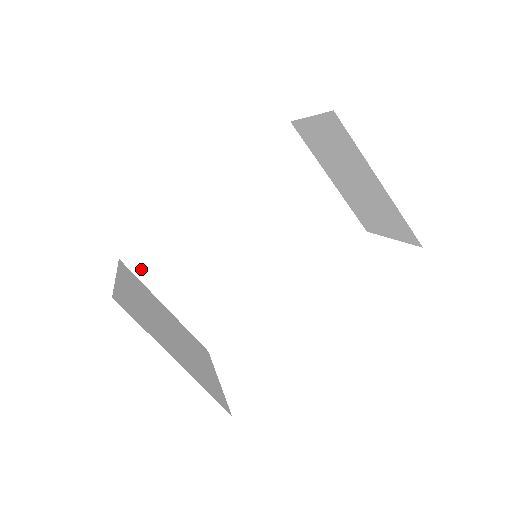
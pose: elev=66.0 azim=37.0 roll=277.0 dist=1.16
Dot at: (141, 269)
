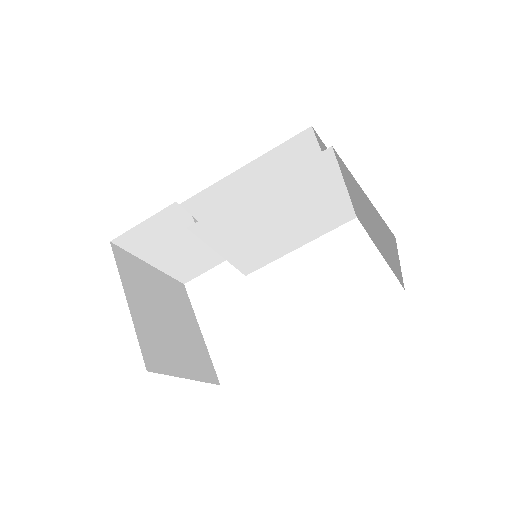
Dot at: (132, 245)
